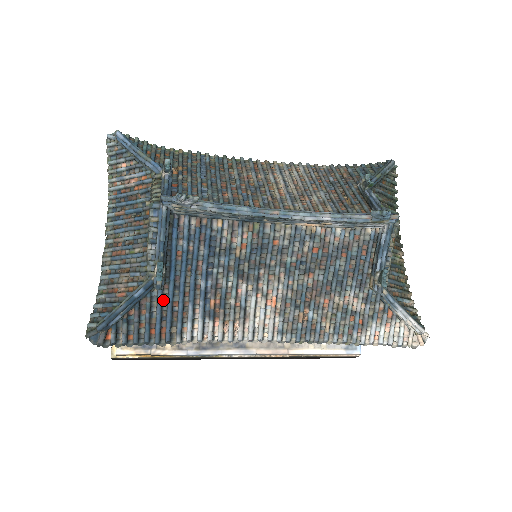
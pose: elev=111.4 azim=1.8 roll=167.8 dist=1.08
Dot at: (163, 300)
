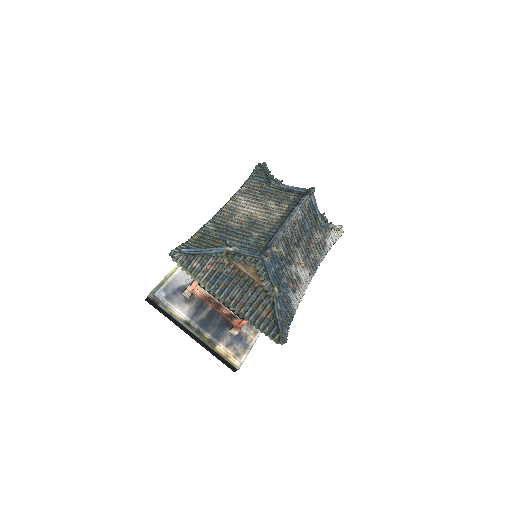
Dot at: (281, 302)
